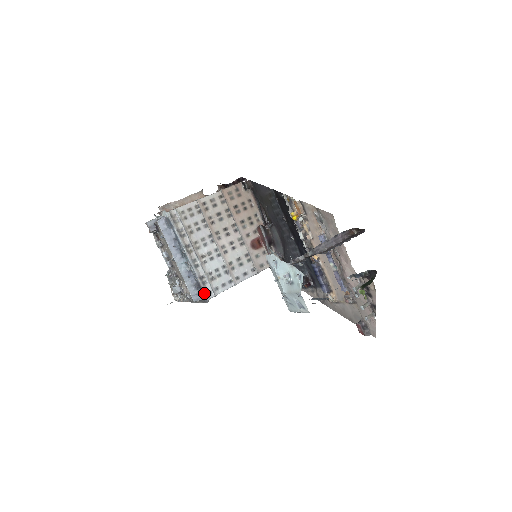
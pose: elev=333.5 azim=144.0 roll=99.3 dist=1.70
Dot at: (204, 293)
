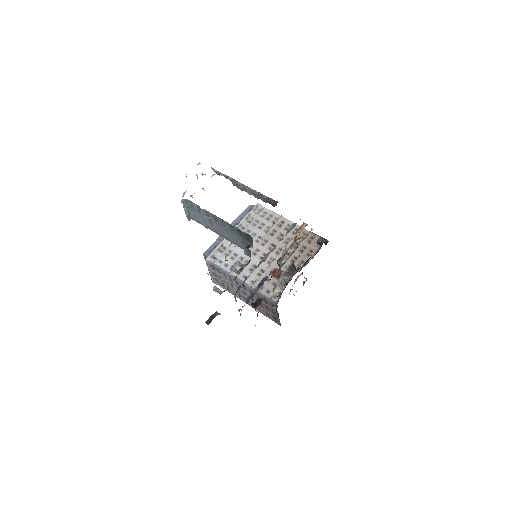
Dot at: (211, 252)
